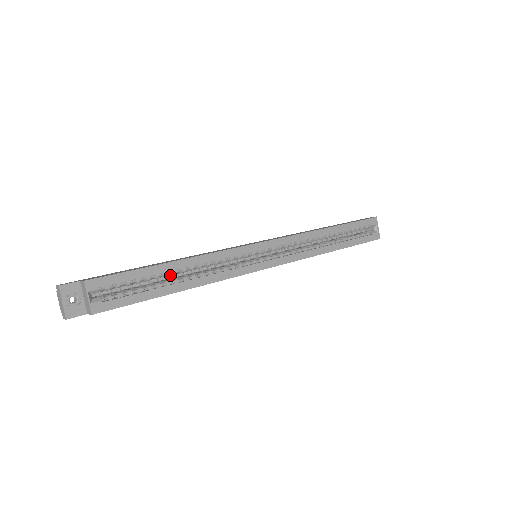
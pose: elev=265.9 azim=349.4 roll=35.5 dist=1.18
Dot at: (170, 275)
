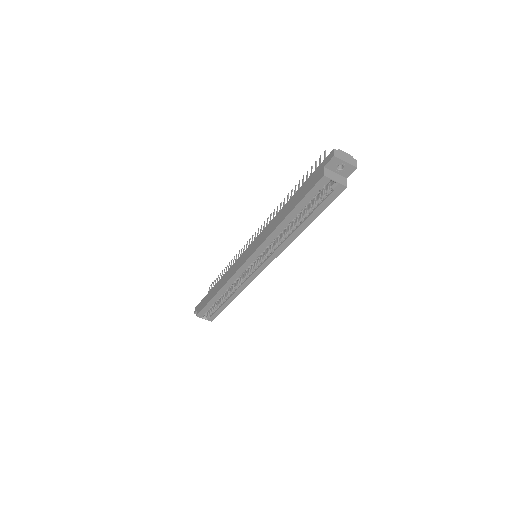
Dot at: occluded
